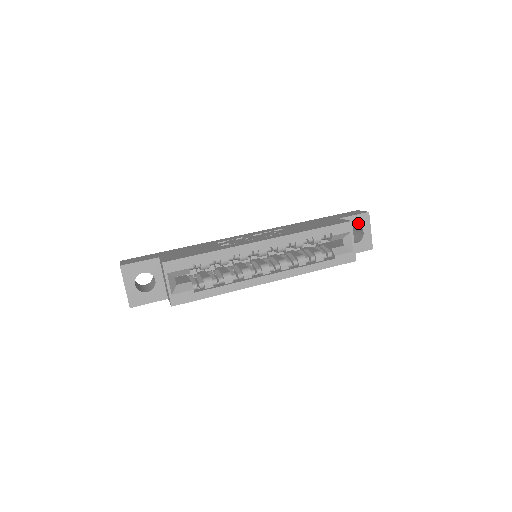
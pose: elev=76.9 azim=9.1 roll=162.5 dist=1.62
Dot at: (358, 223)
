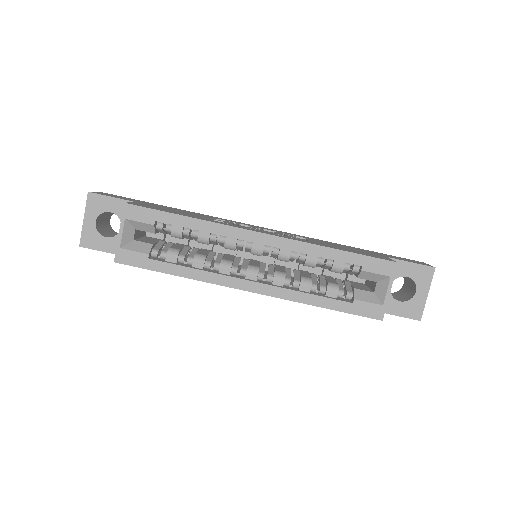
Dot at: (413, 275)
